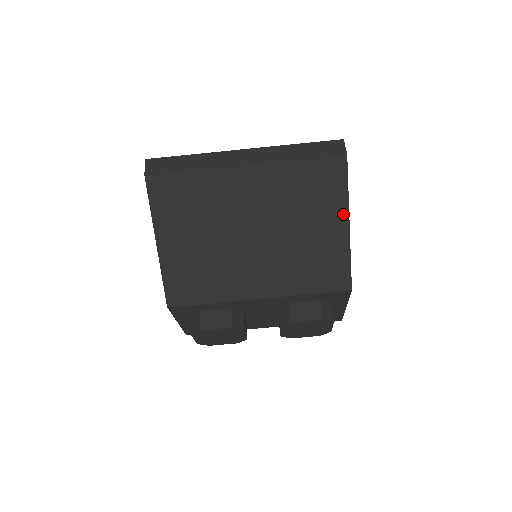
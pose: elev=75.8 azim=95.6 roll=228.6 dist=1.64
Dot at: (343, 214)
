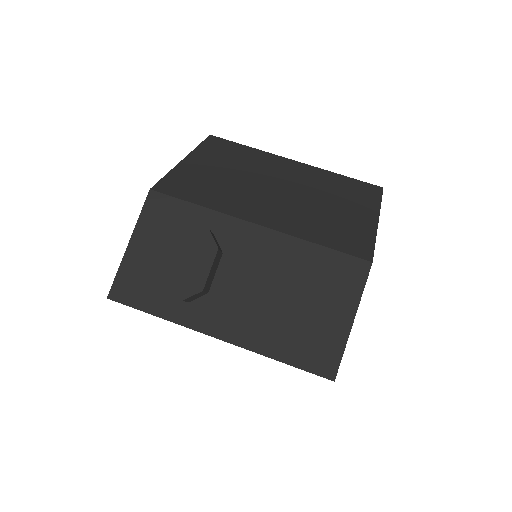
Dot at: (373, 212)
